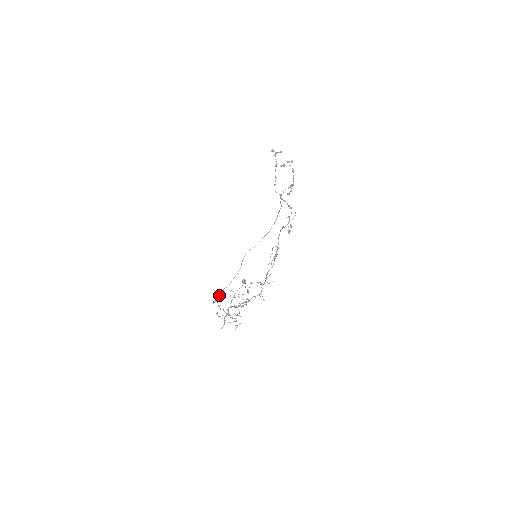
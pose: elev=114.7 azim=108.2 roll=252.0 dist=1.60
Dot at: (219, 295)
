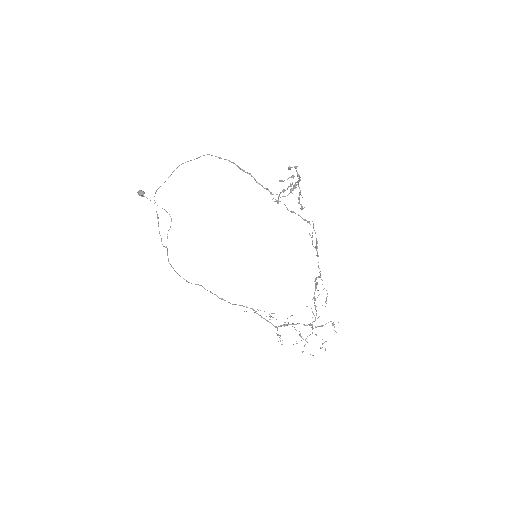
Dot at: occluded
